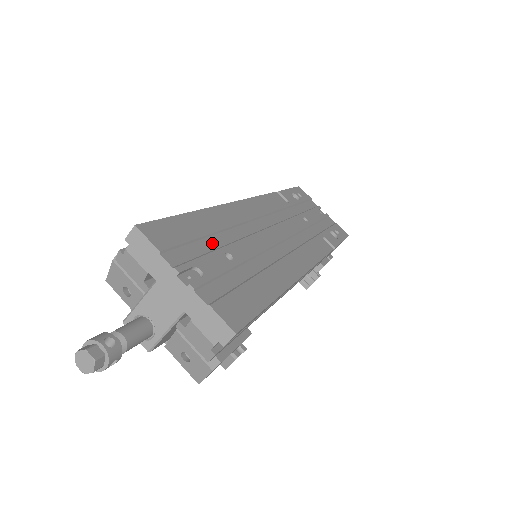
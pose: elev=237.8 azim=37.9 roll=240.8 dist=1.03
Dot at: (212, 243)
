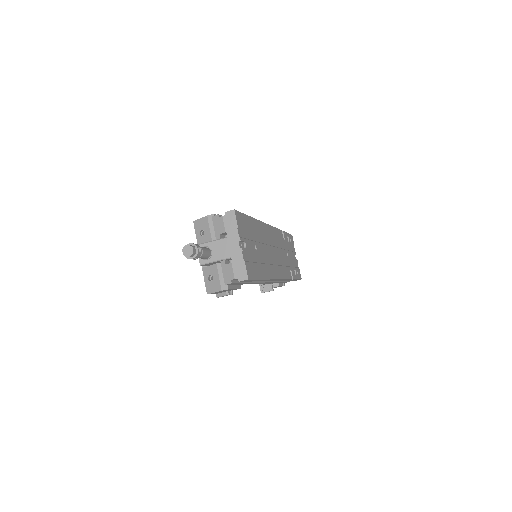
Dot at: (252, 237)
